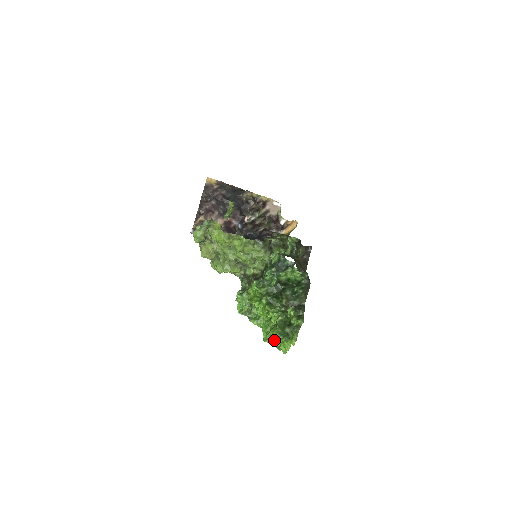
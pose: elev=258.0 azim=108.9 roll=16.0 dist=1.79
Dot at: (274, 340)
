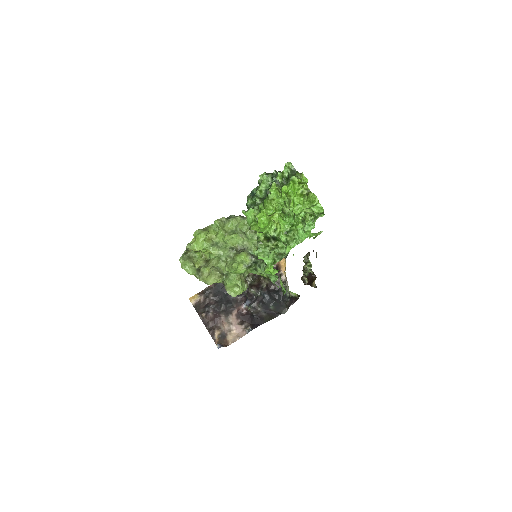
Dot at: (287, 189)
